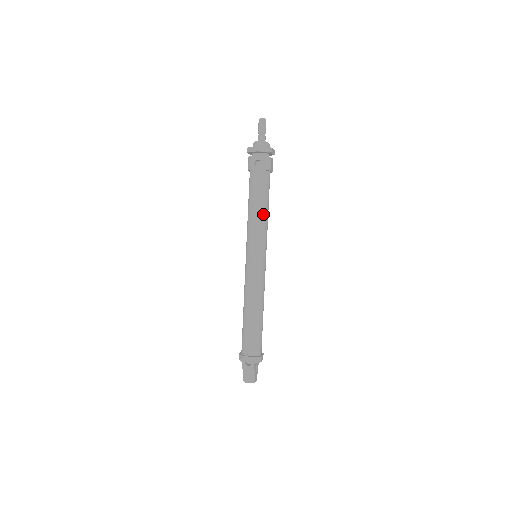
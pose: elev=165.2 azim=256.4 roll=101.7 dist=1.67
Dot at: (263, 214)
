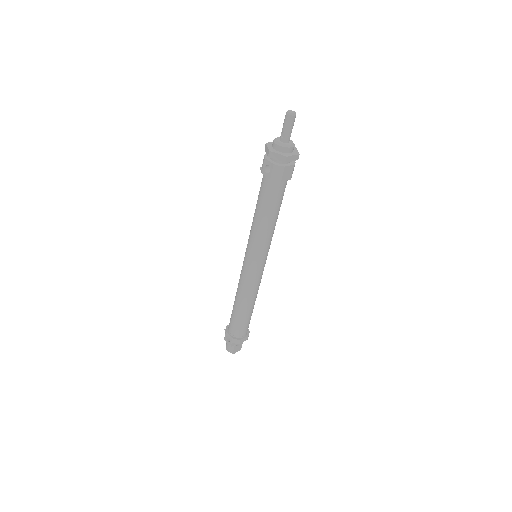
Dot at: (264, 224)
